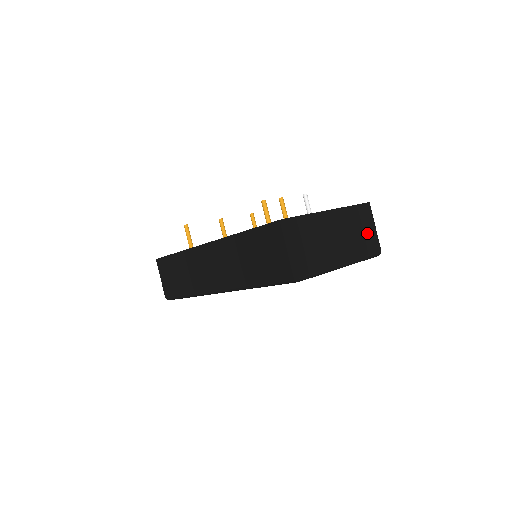
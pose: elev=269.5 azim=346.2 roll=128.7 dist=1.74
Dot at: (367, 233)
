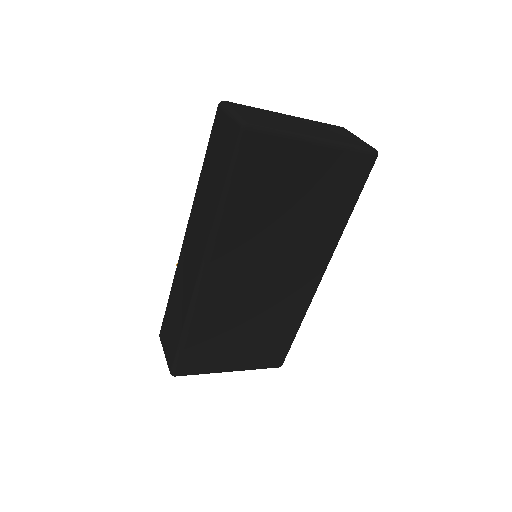
Dot at: (348, 137)
